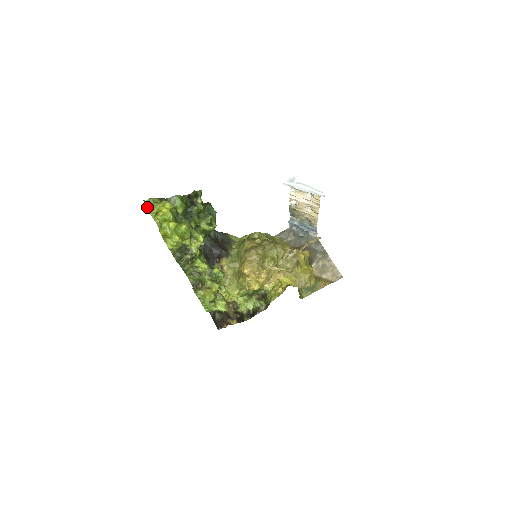
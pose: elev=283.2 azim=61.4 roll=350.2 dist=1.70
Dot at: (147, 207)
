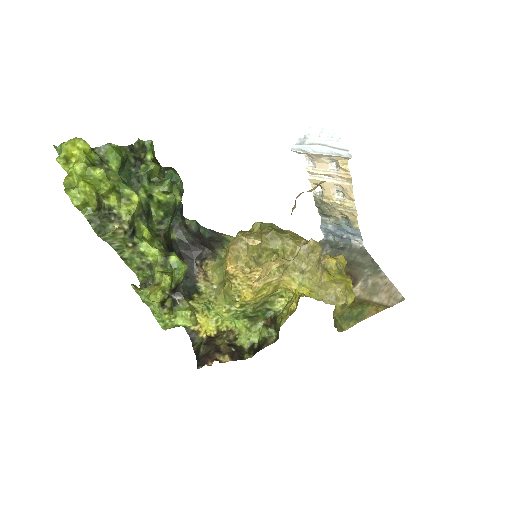
Dot at: occluded
